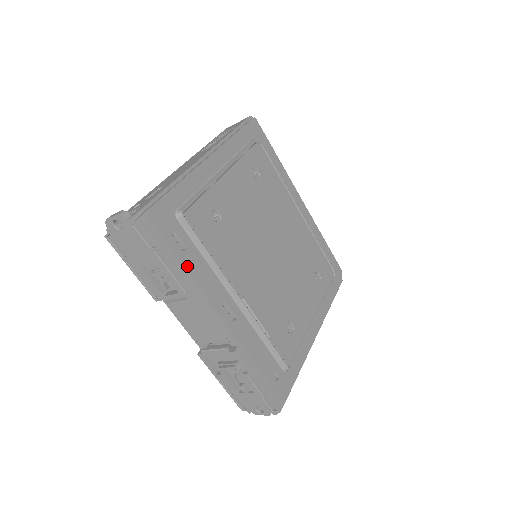
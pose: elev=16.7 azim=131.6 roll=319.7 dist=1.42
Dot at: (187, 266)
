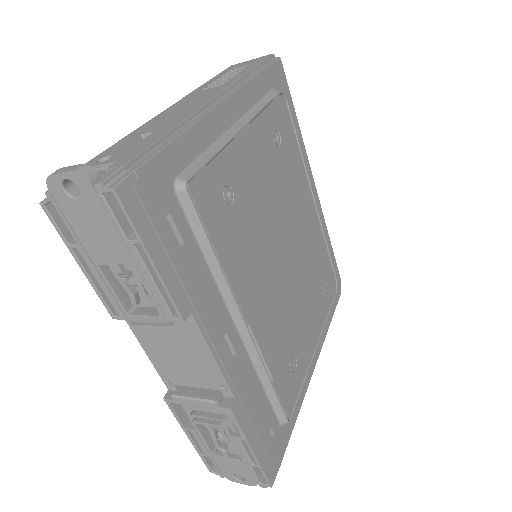
Dot at: (182, 274)
